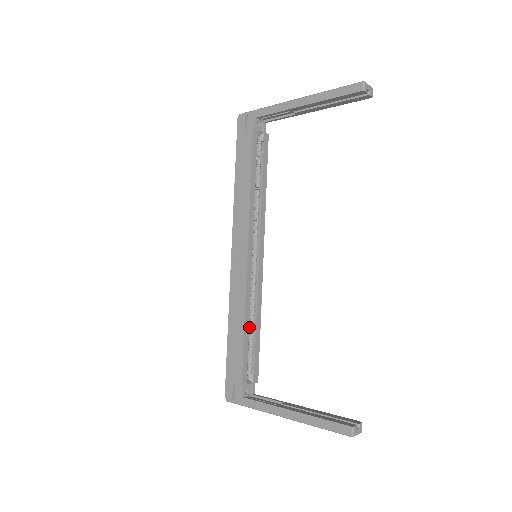
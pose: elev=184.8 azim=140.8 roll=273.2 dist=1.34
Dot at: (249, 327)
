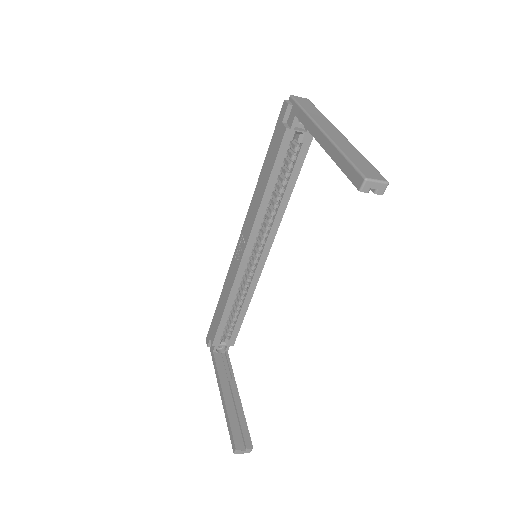
Dot at: (236, 306)
